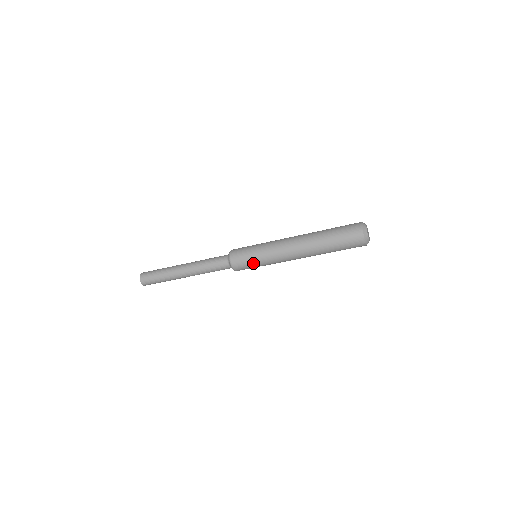
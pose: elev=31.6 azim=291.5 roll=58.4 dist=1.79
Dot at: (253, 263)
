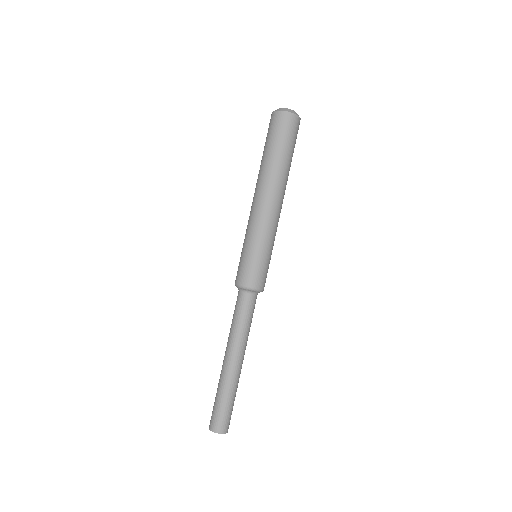
Dot at: (246, 256)
